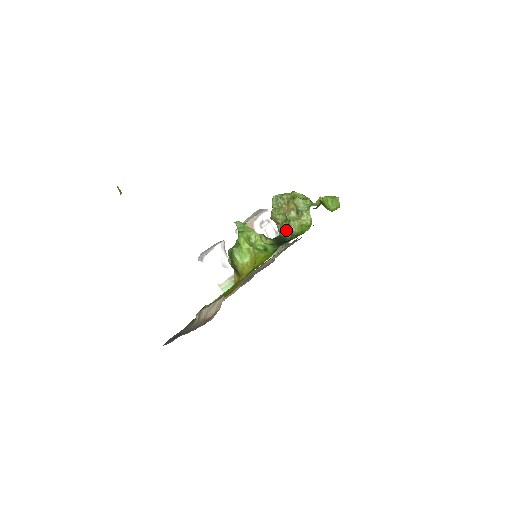
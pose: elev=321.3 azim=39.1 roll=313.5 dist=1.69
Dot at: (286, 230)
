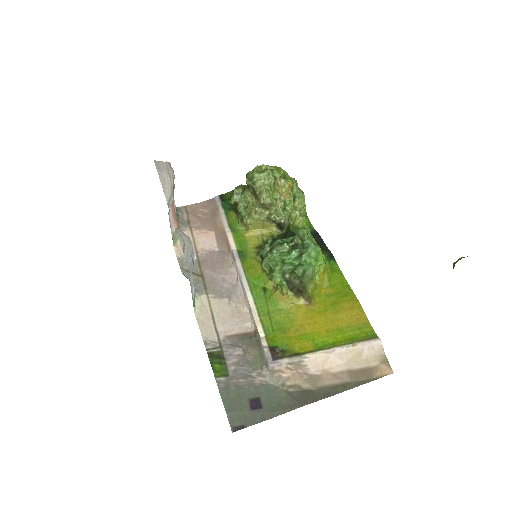
Dot at: (293, 223)
